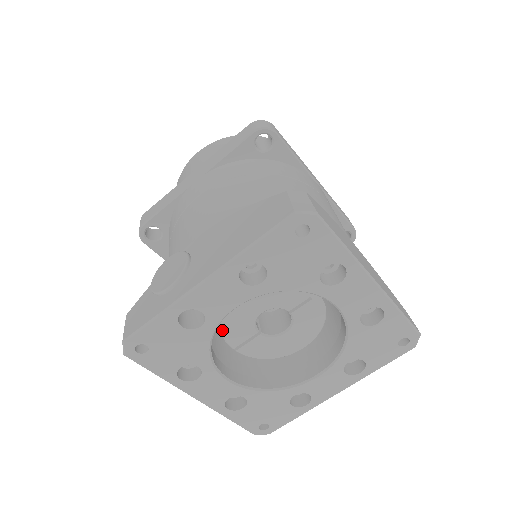
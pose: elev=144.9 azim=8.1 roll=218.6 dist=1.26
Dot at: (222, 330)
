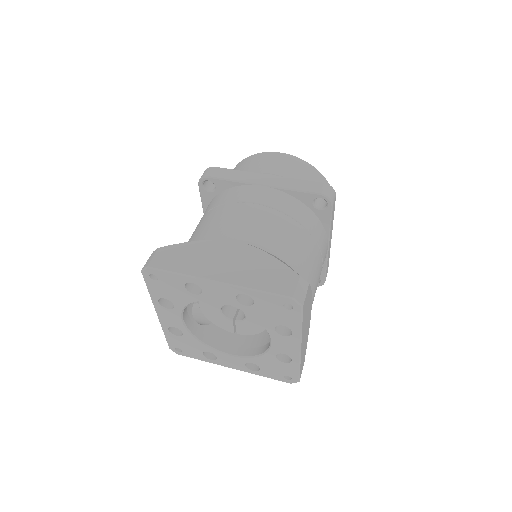
Dot at: occluded
